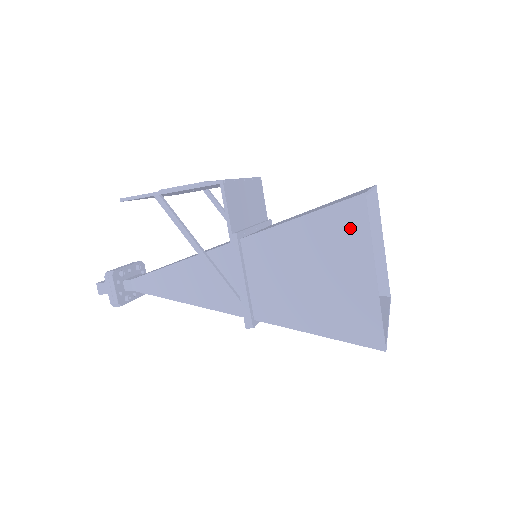
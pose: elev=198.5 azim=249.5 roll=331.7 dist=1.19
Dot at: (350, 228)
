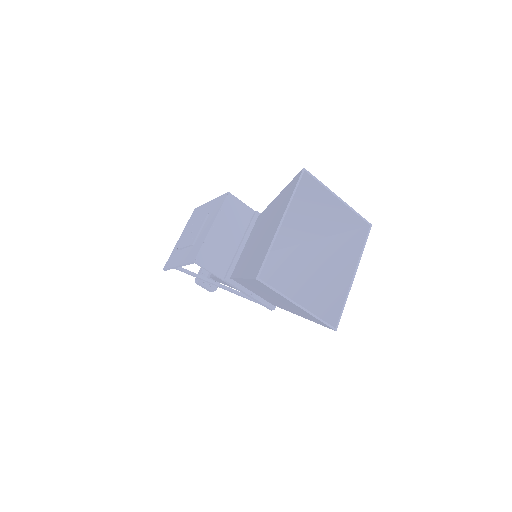
Dot at: (267, 289)
